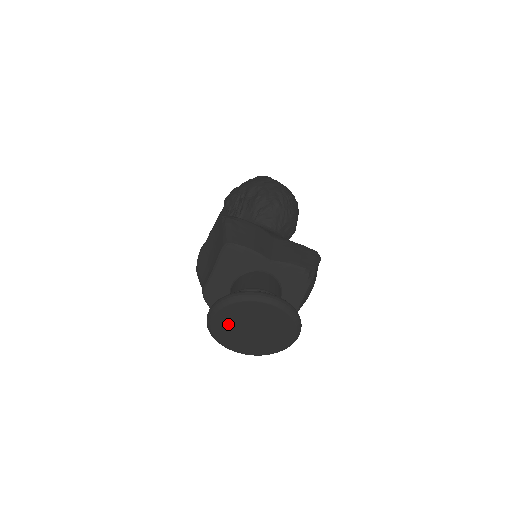
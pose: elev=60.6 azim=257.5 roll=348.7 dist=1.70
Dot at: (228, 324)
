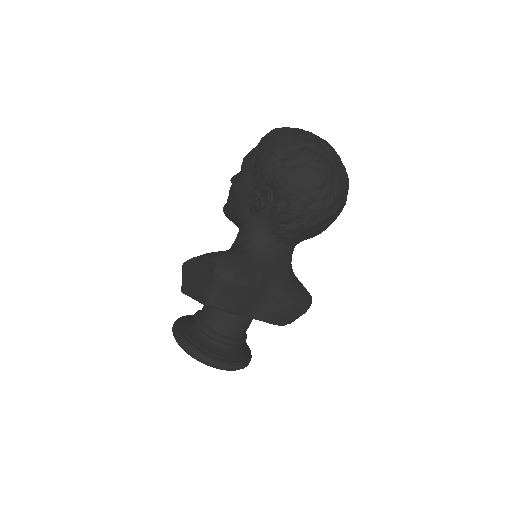
Dot at: occluded
